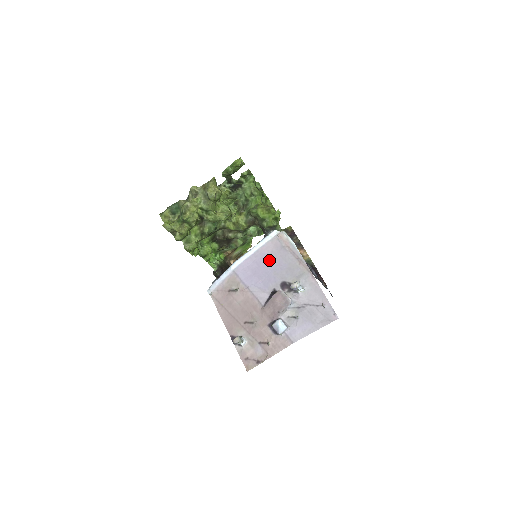
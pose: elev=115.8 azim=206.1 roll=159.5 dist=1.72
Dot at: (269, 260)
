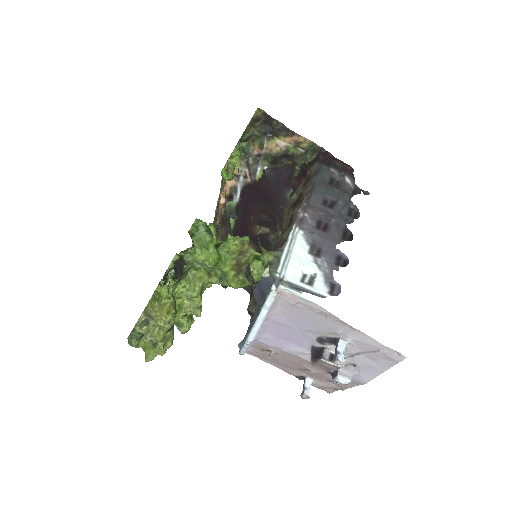
Dot at: (286, 322)
